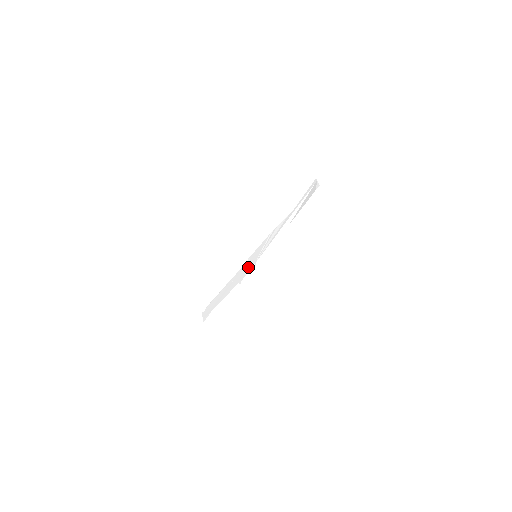
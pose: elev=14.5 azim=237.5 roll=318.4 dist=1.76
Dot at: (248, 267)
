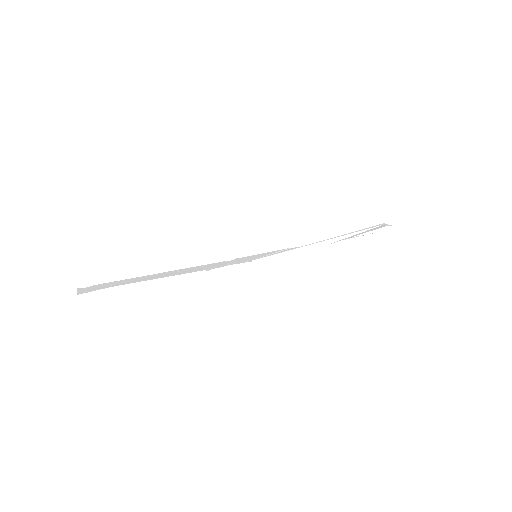
Dot at: (233, 262)
